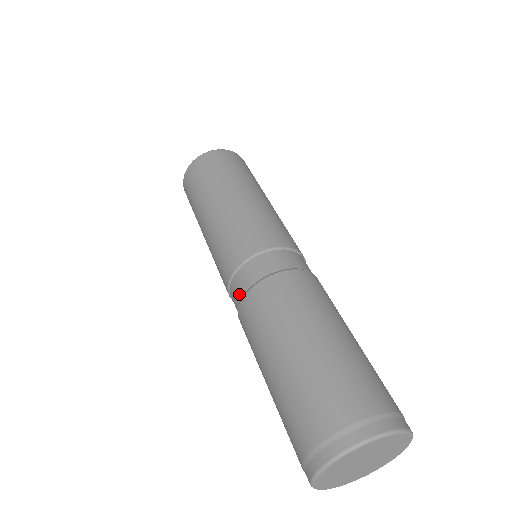
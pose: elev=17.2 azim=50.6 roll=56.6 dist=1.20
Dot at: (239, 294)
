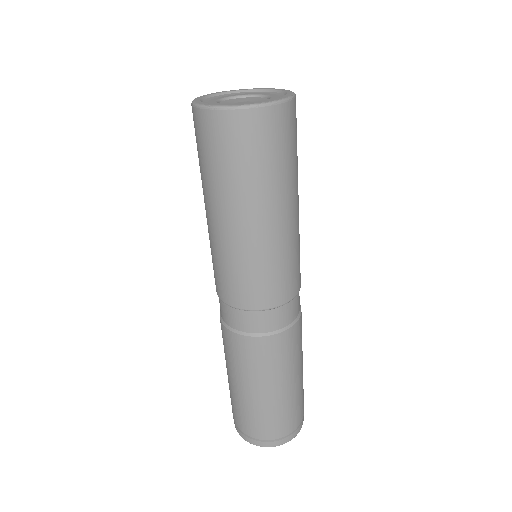
Dot at: (251, 328)
